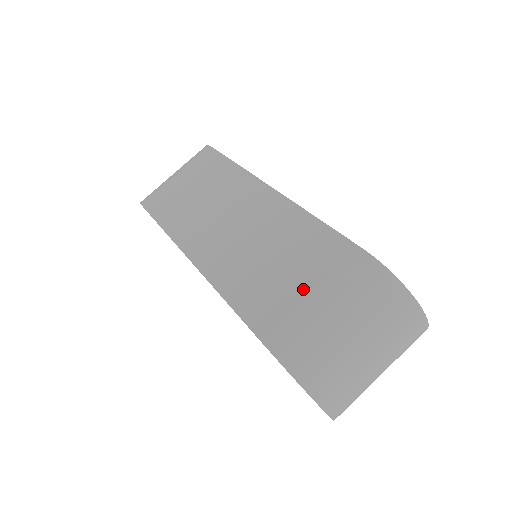
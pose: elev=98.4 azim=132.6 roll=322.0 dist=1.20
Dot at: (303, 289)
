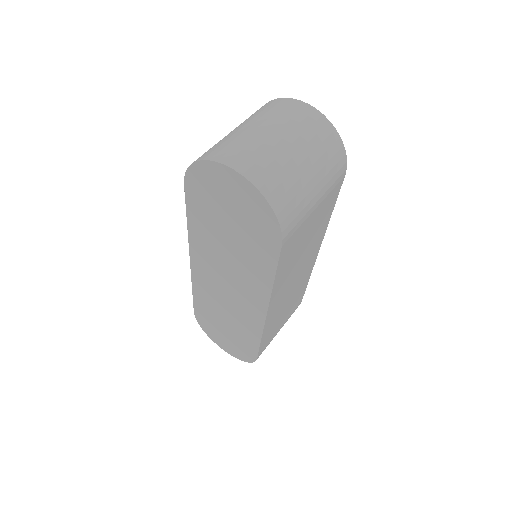
Dot at: occluded
